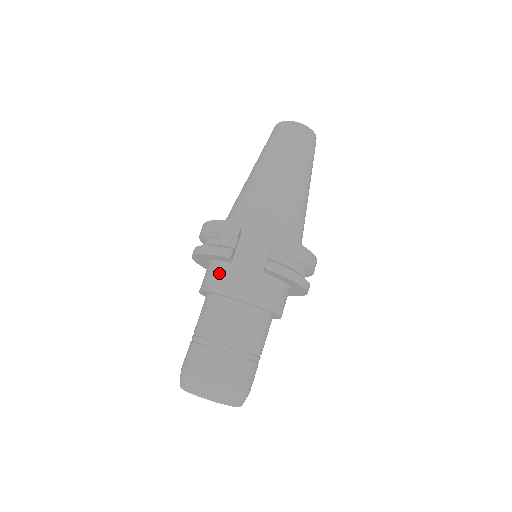
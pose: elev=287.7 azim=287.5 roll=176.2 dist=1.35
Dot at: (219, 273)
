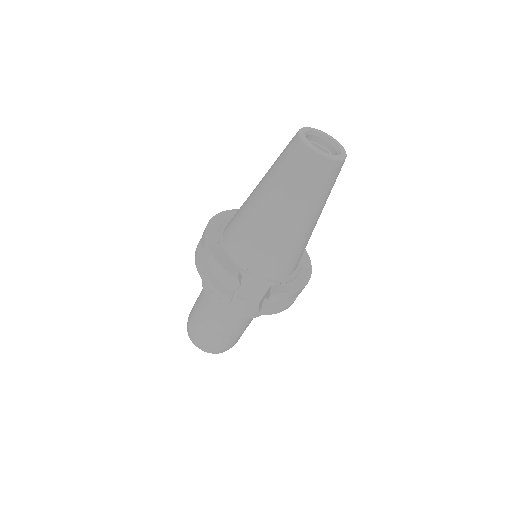
Dot at: occluded
